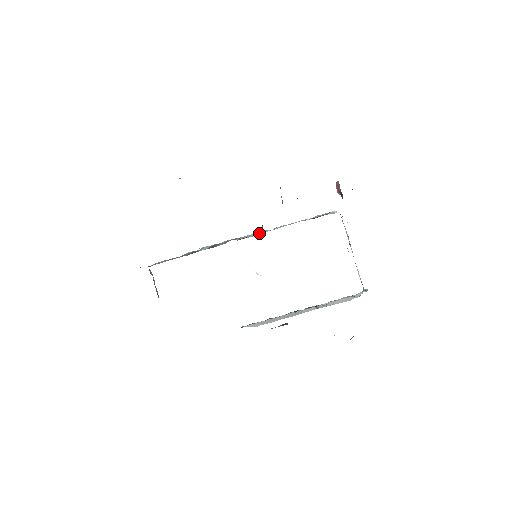
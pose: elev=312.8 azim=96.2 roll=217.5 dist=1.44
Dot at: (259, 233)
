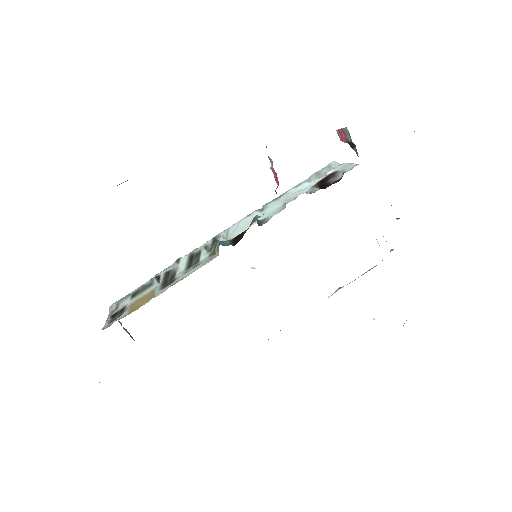
Dot at: (249, 222)
